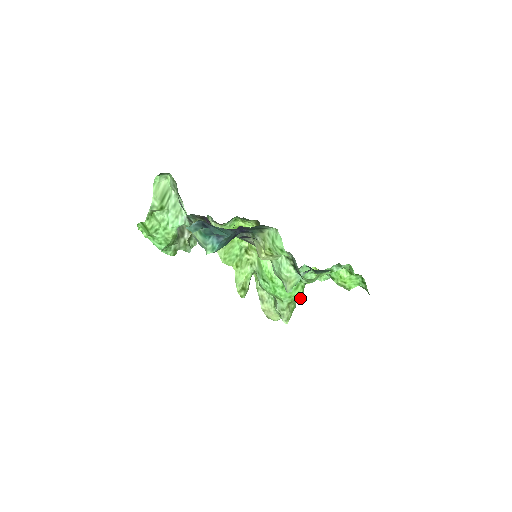
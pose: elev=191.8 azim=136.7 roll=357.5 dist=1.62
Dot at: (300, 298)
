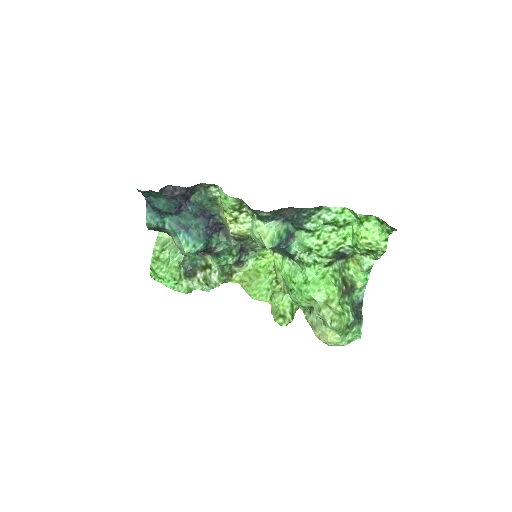
Dot at: (333, 287)
